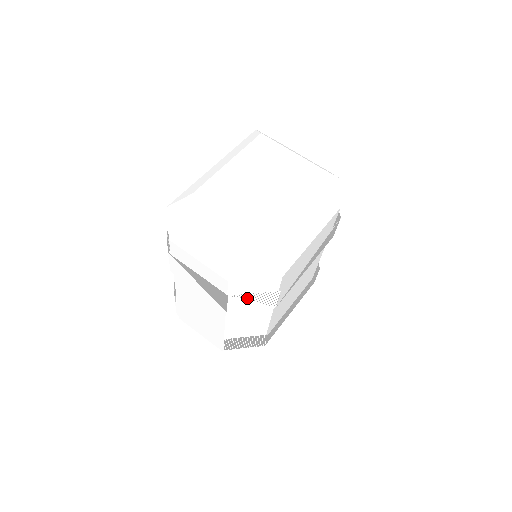
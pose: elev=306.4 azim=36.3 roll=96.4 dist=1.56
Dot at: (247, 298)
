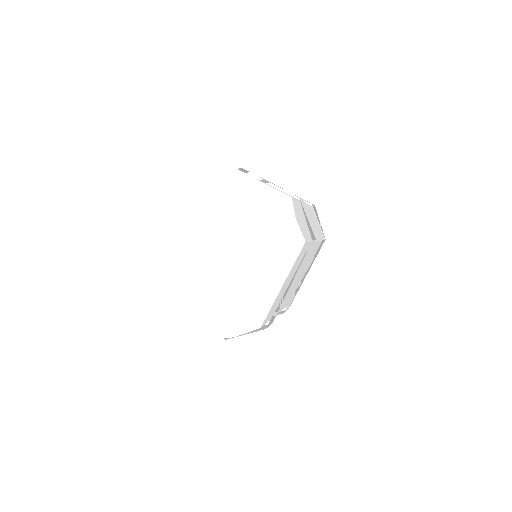
Dot at: (242, 334)
